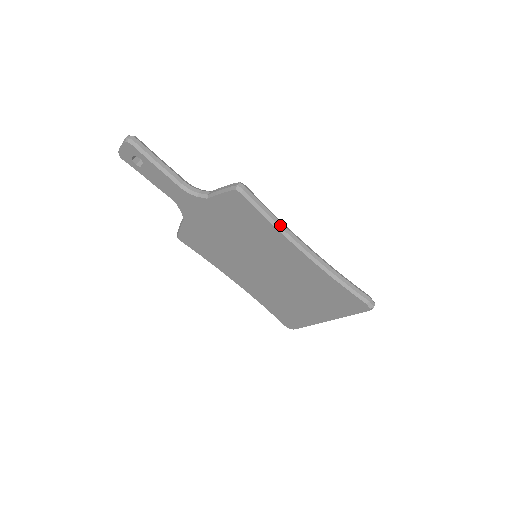
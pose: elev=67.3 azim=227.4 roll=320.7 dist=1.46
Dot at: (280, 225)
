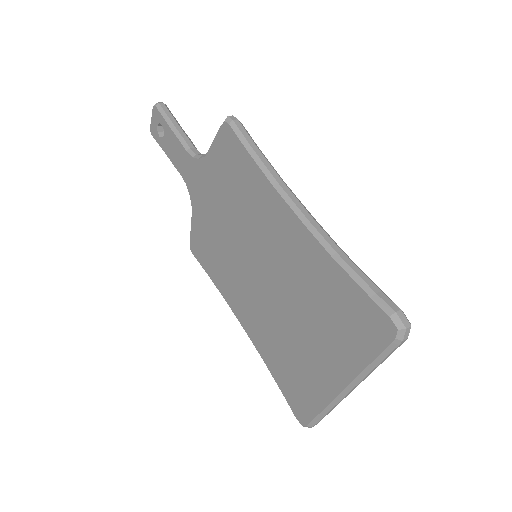
Dot at: (270, 171)
